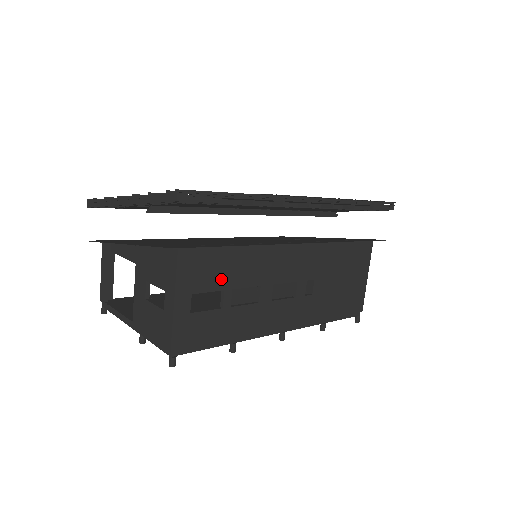
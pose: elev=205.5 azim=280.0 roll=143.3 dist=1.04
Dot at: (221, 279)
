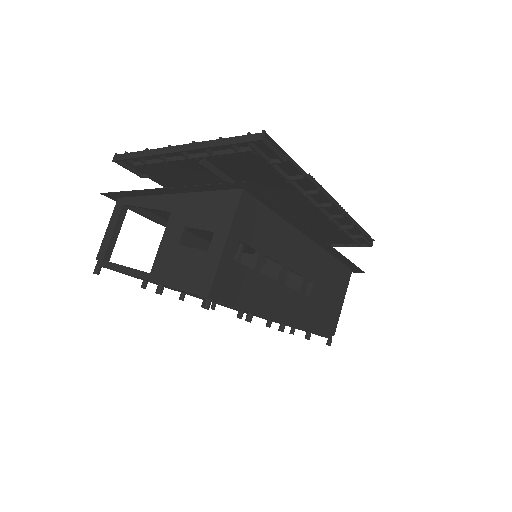
Dot at: (260, 240)
